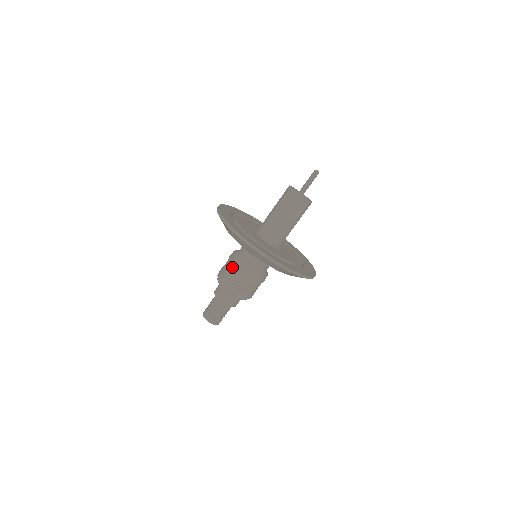
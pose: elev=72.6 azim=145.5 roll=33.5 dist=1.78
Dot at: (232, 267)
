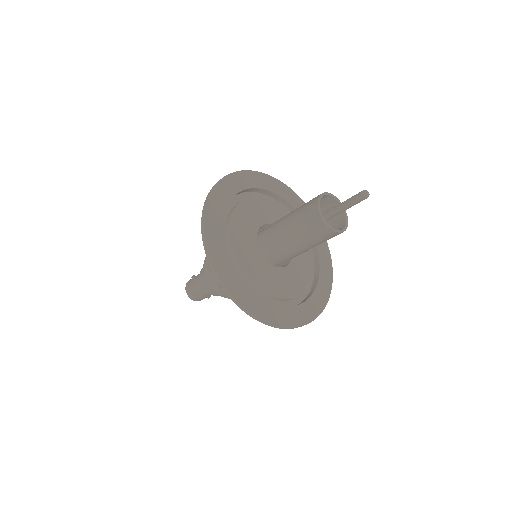
Dot at: occluded
